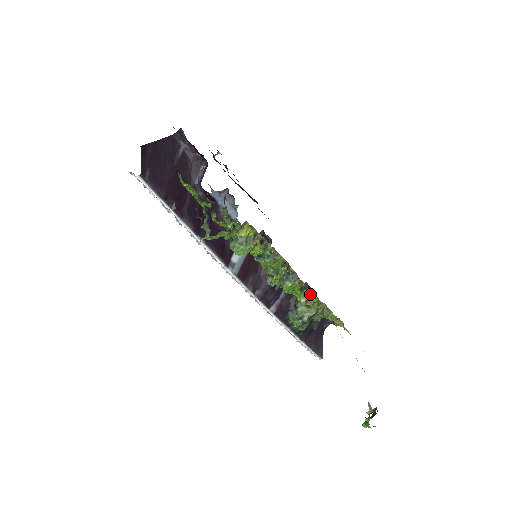
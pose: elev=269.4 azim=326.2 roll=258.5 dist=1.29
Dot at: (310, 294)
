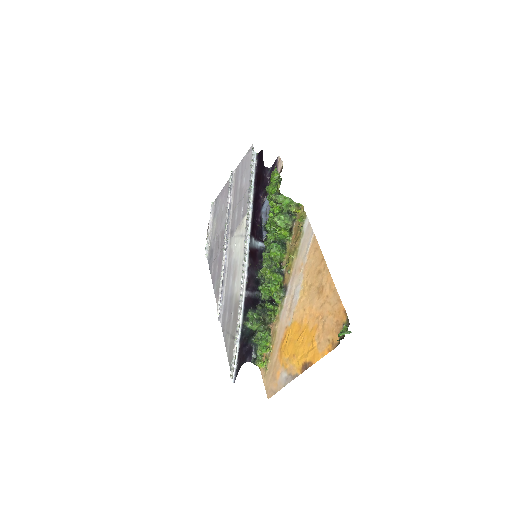
Dot at: (284, 292)
